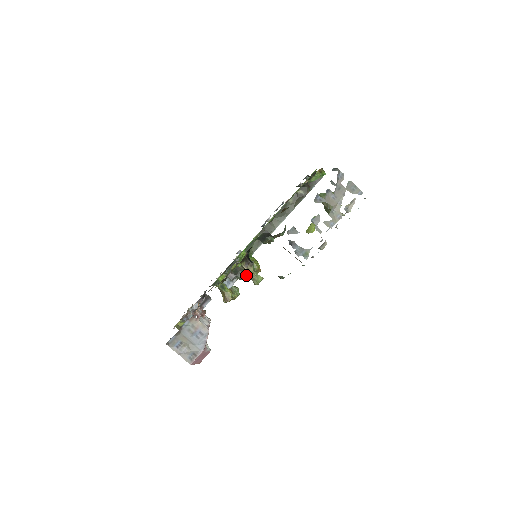
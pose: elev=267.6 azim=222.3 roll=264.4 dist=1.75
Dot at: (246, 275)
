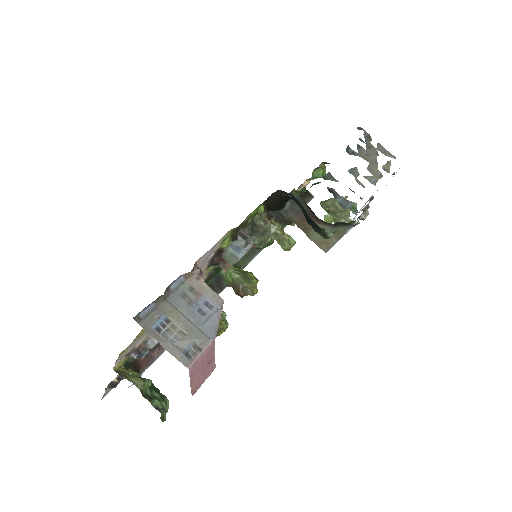
Dot at: (268, 235)
